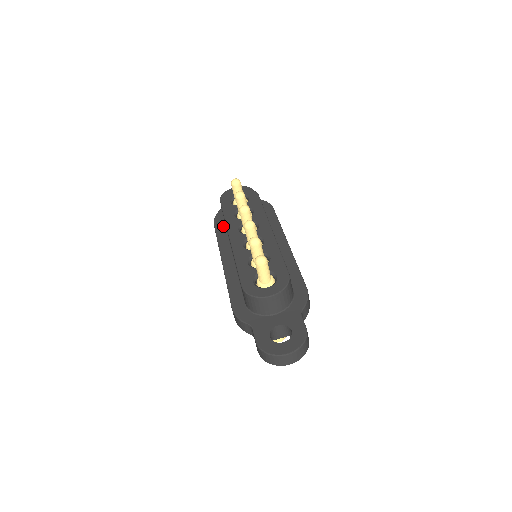
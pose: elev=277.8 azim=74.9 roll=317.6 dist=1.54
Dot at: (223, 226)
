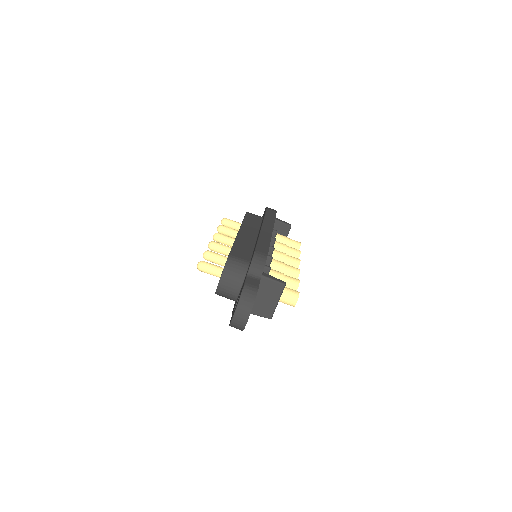
Dot at: occluded
